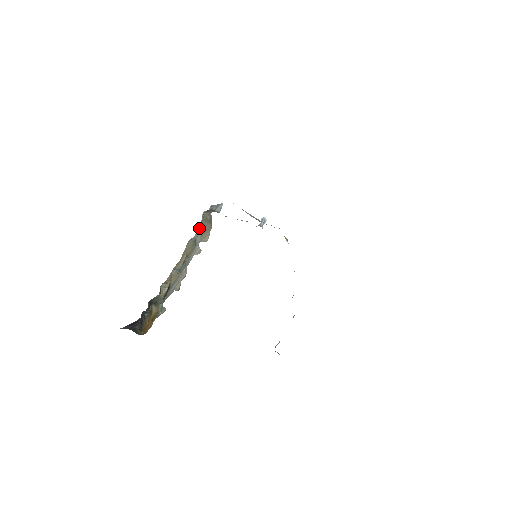
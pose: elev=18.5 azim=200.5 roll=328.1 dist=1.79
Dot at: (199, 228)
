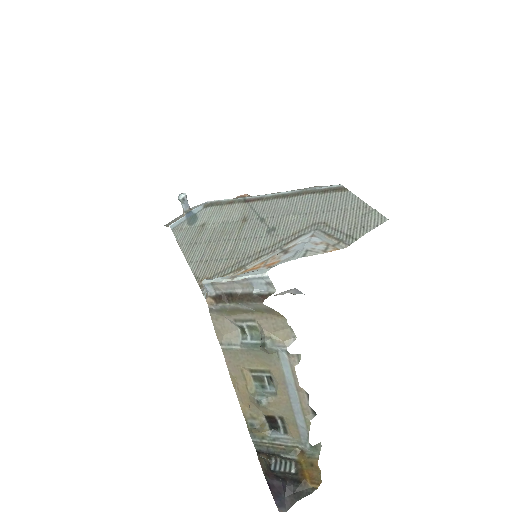
Dot at: (221, 325)
